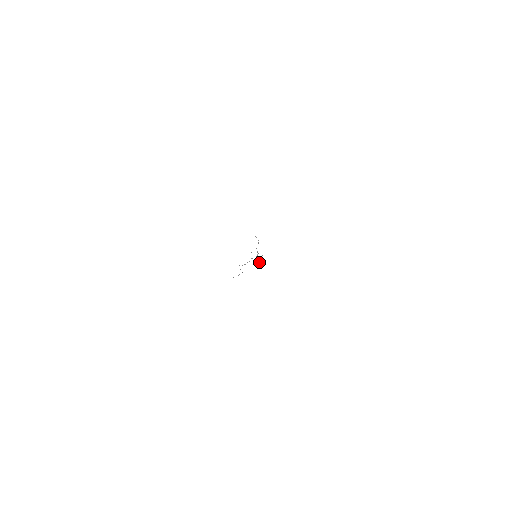
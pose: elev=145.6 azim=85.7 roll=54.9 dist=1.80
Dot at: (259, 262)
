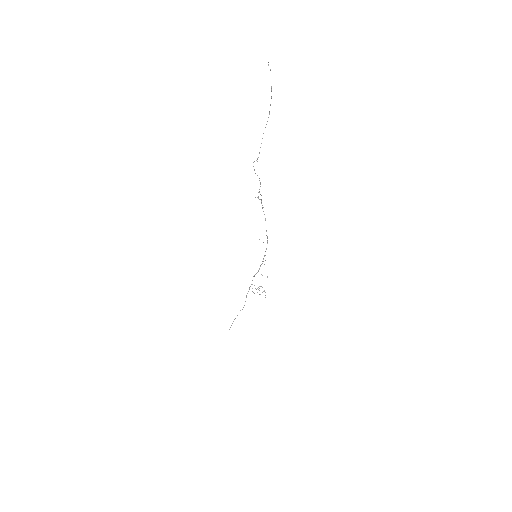
Dot at: occluded
